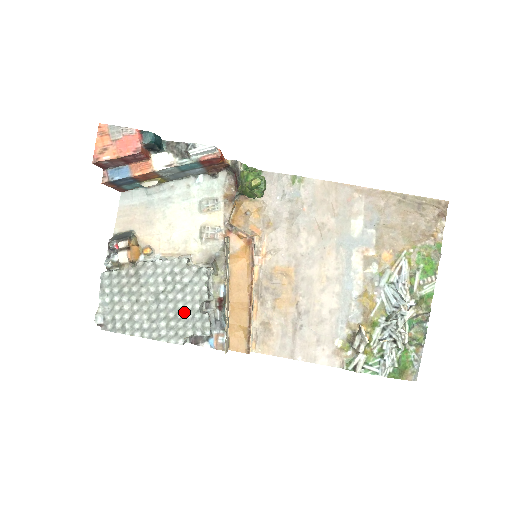
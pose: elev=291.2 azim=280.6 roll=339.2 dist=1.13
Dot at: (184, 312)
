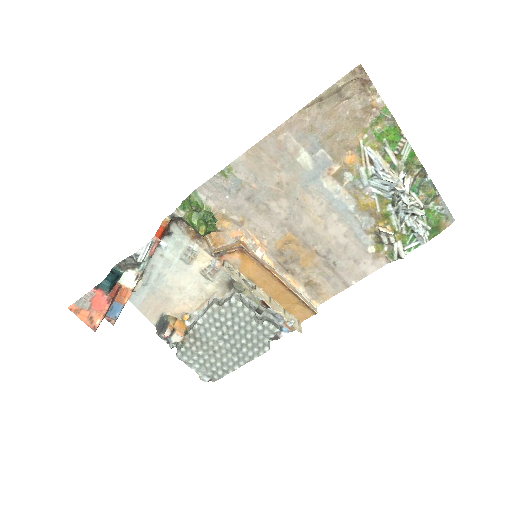
Dot at: (249, 333)
